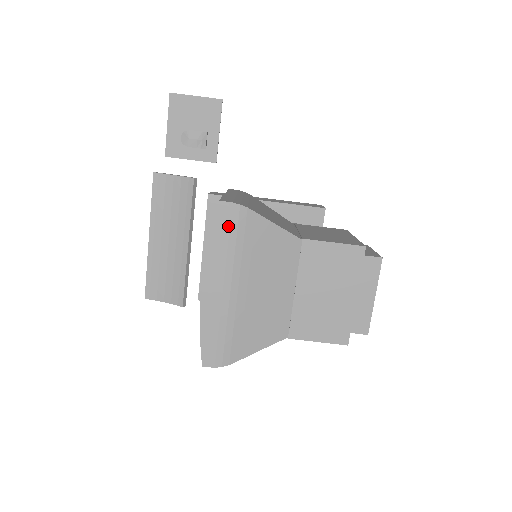
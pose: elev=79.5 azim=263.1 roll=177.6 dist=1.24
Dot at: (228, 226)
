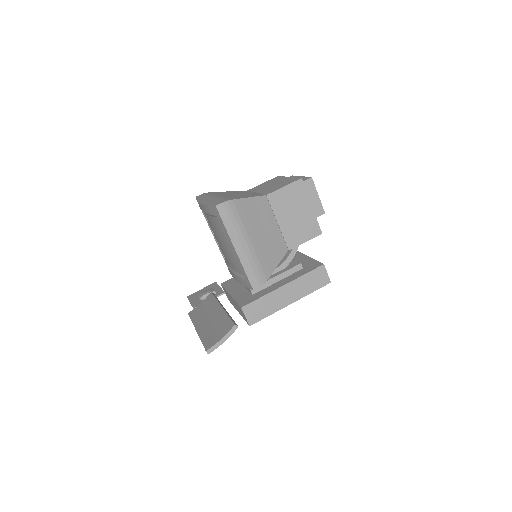
Dot at: (204, 195)
